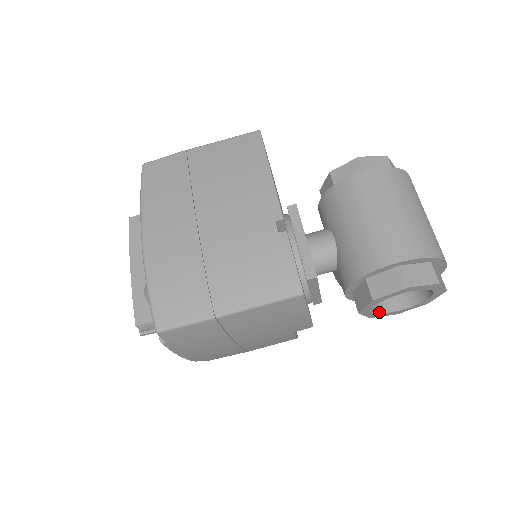
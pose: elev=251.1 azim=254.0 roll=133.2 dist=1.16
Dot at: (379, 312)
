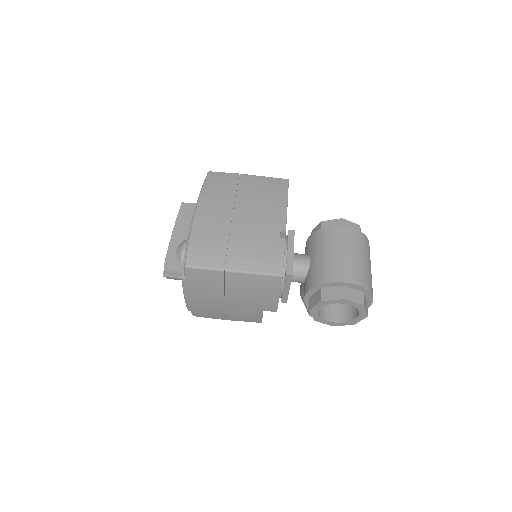
Dot at: (322, 318)
